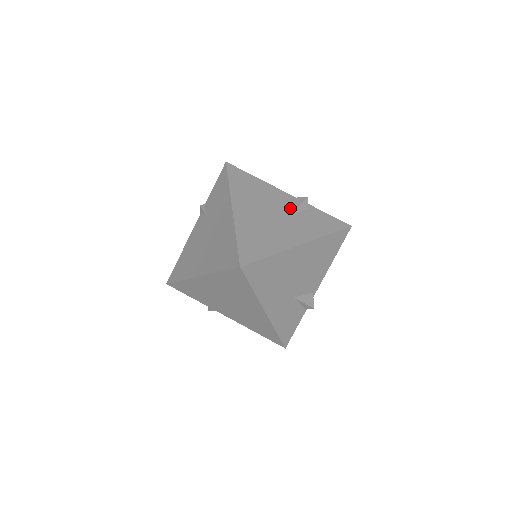
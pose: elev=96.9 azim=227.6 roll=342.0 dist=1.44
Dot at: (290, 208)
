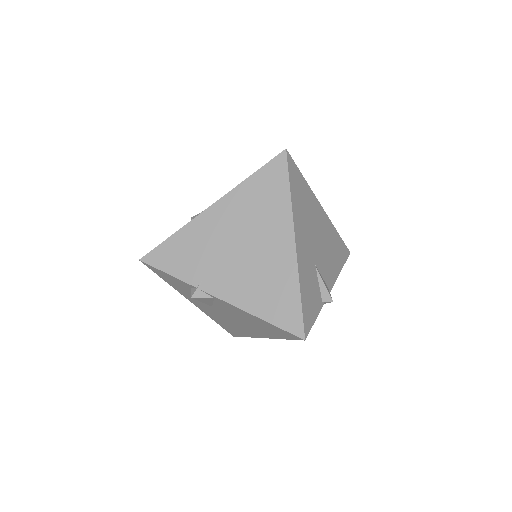
Dot at: occluded
